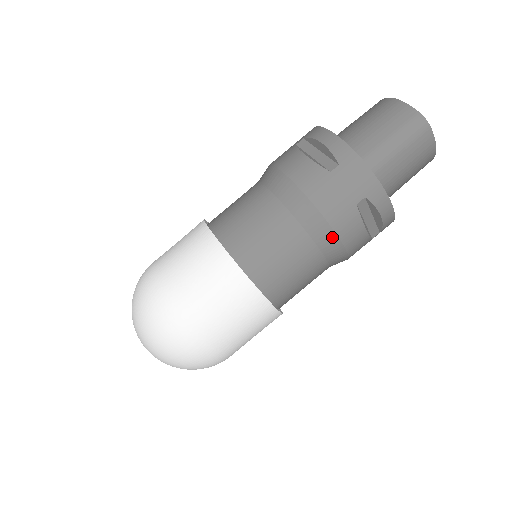
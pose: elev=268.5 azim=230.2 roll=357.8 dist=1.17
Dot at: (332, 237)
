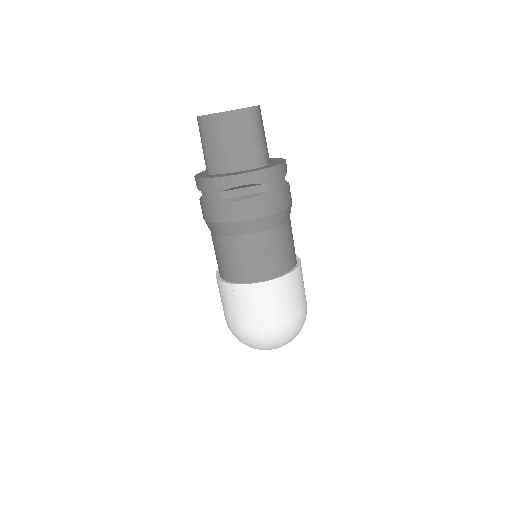
Dot at: occluded
